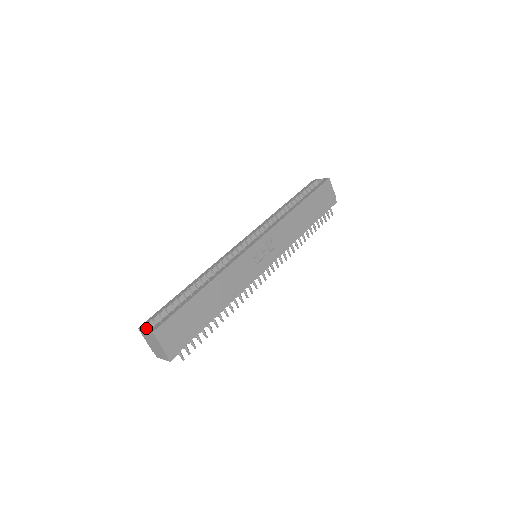
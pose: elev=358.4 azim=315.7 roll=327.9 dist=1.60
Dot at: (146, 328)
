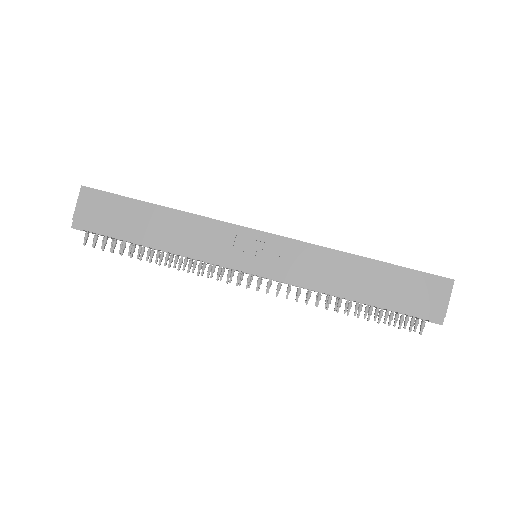
Dot at: occluded
